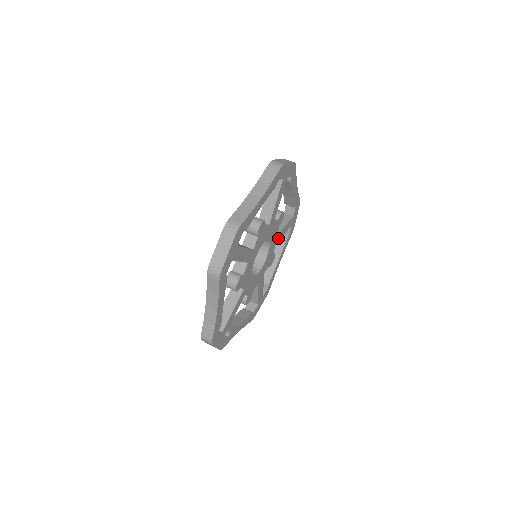
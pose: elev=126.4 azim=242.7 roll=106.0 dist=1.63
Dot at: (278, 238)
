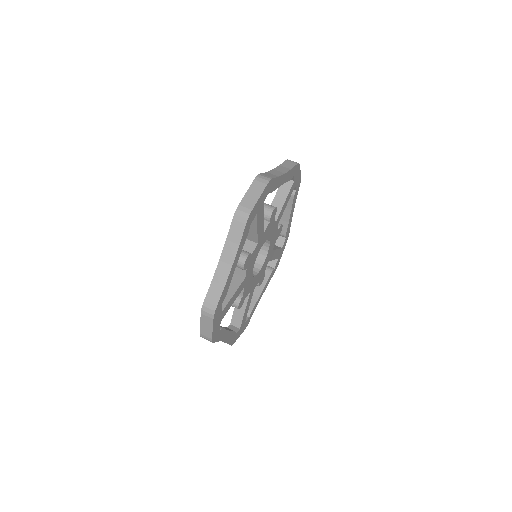
Dot at: (271, 256)
